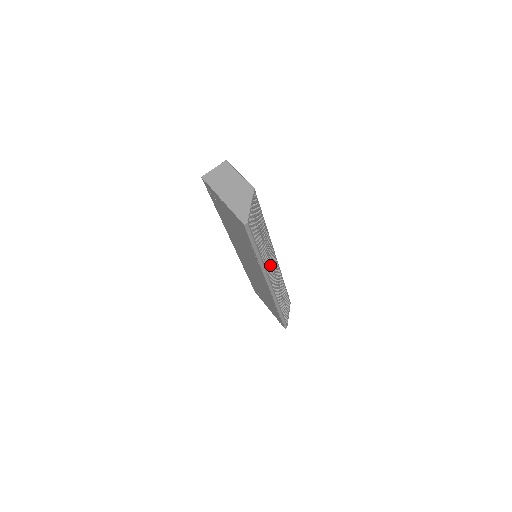
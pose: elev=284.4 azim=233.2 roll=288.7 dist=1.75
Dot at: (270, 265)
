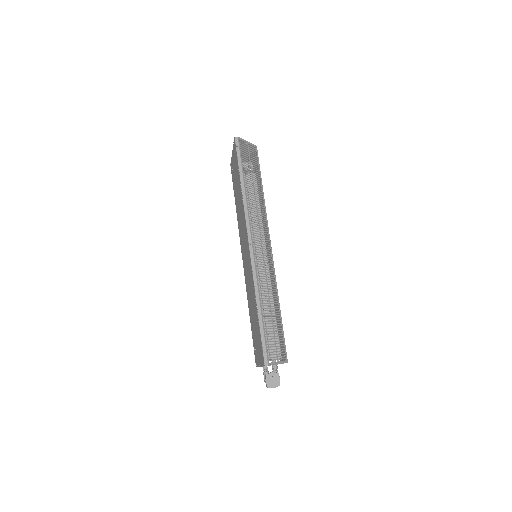
Dot at: (257, 227)
